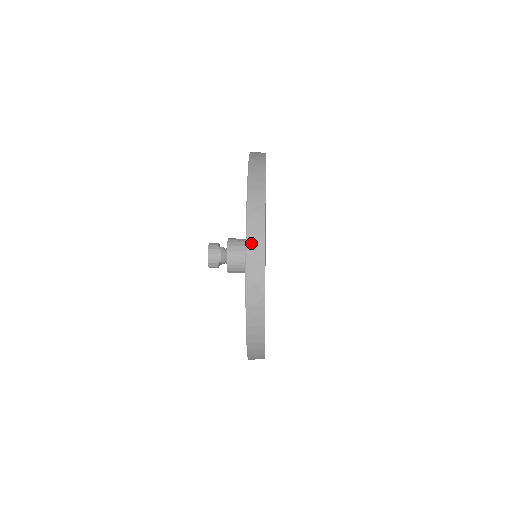
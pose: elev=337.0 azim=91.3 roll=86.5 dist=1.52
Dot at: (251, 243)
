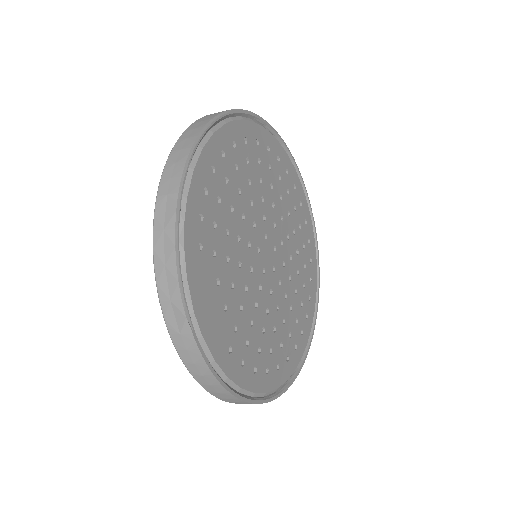
Dot at: (158, 242)
